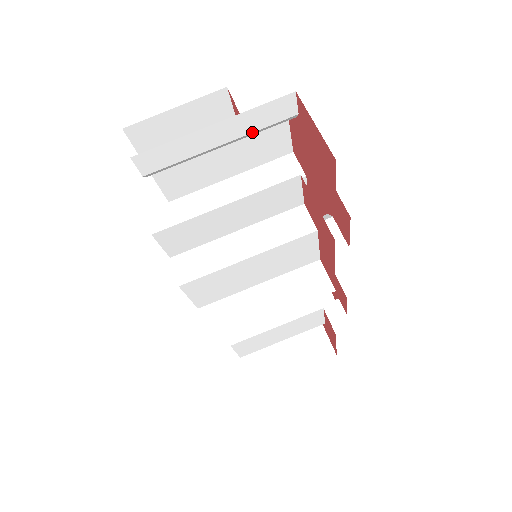
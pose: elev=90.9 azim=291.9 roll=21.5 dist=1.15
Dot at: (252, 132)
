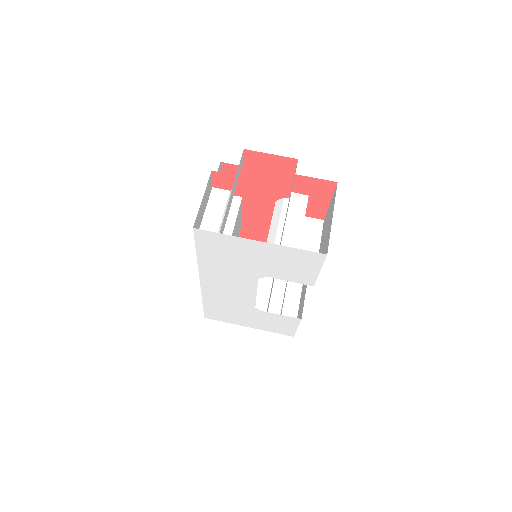
Dot at: occluded
